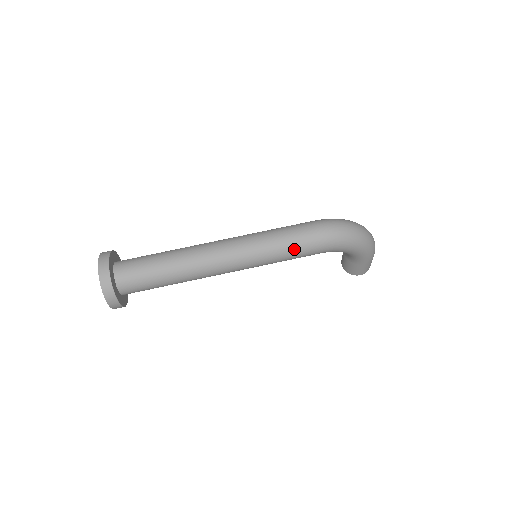
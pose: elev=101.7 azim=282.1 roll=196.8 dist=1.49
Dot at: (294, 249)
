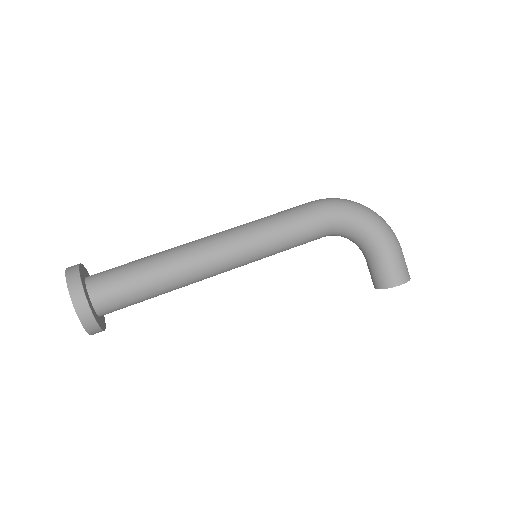
Dot at: (291, 217)
